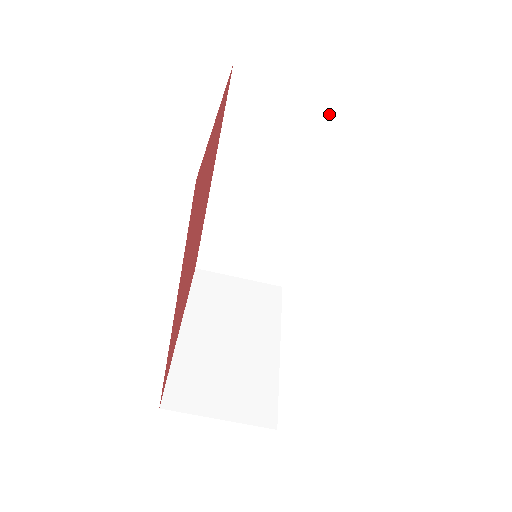
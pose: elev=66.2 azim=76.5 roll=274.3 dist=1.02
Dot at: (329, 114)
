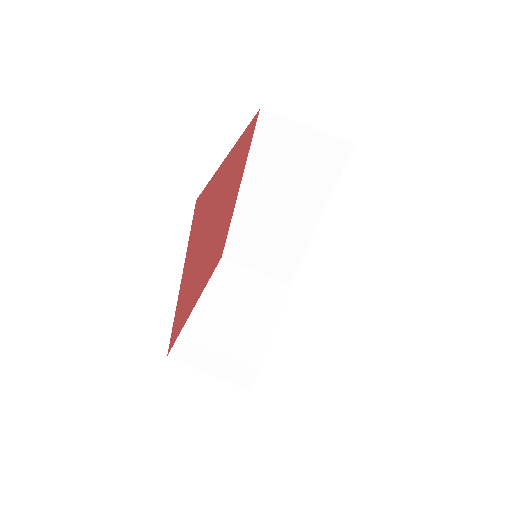
Dot at: (331, 155)
